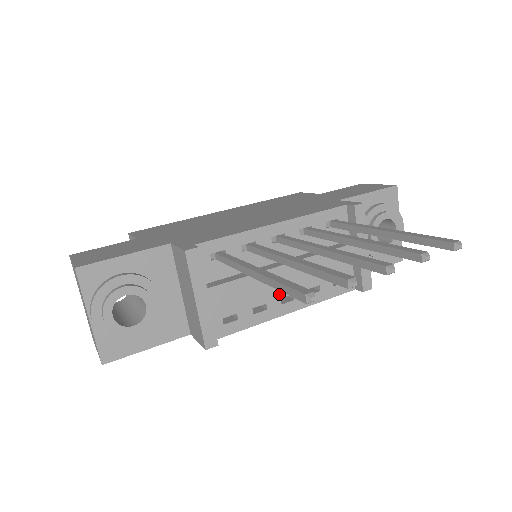
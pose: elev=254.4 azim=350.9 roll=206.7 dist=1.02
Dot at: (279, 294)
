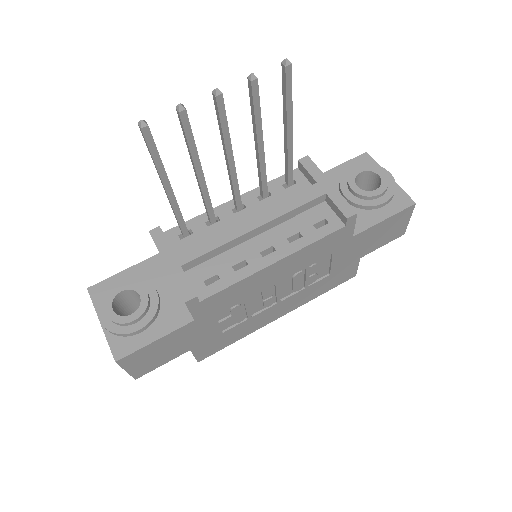
Dot at: (257, 249)
